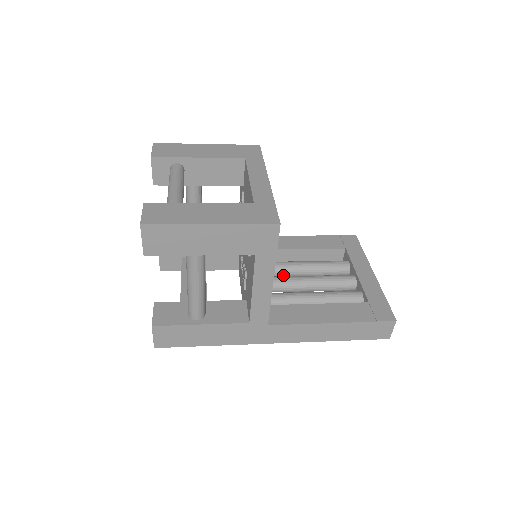
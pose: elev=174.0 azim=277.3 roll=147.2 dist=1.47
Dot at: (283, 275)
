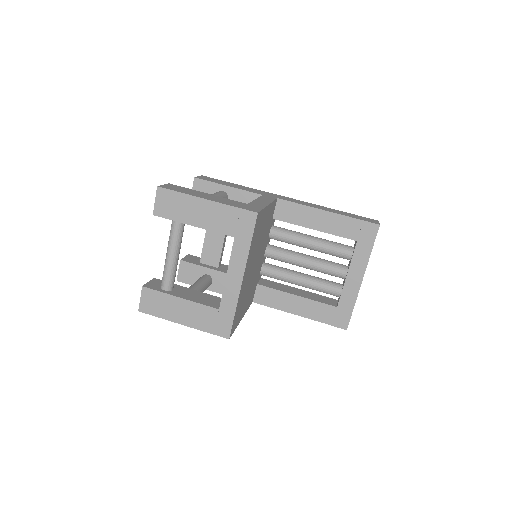
Dot at: occluded
